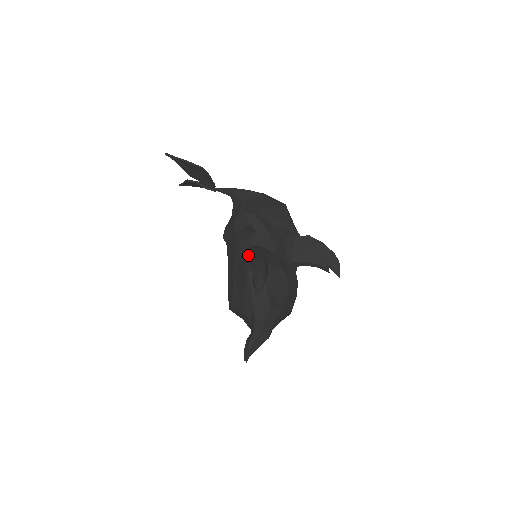
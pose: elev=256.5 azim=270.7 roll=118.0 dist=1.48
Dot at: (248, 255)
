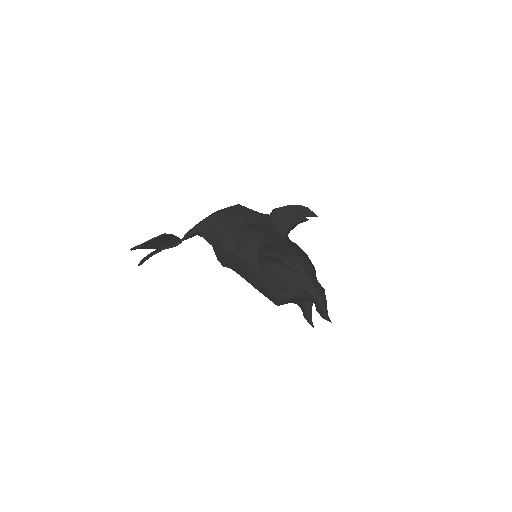
Dot at: (262, 258)
